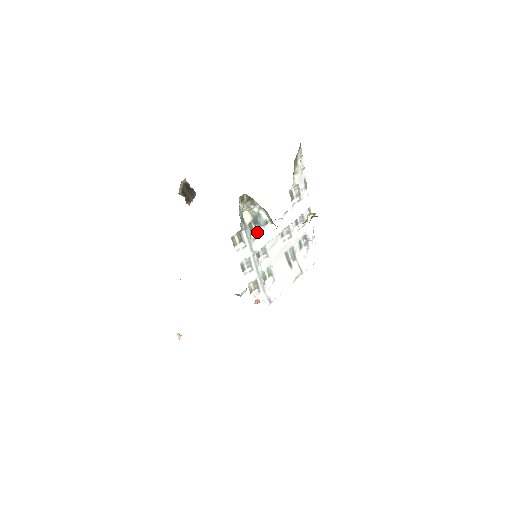
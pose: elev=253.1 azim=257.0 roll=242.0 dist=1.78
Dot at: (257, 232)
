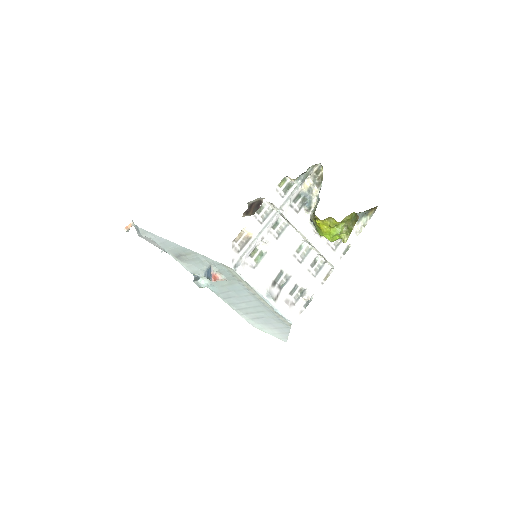
Dot at: (296, 208)
